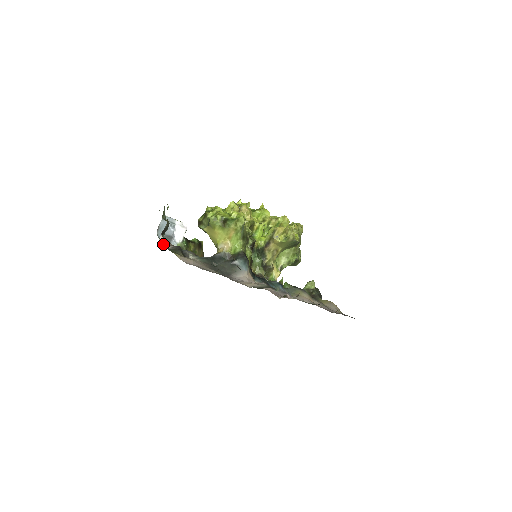
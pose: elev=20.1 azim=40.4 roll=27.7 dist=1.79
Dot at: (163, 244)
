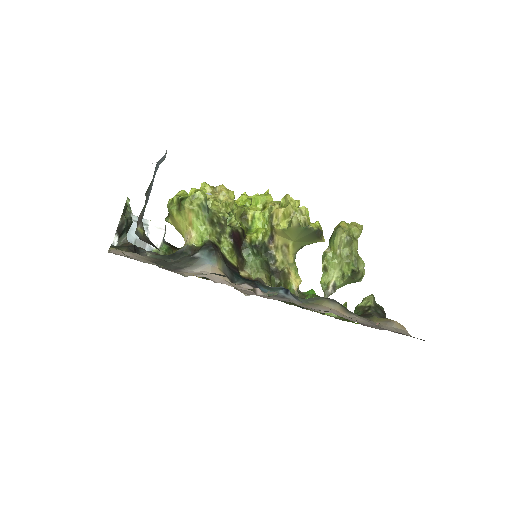
Dot at: (119, 245)
